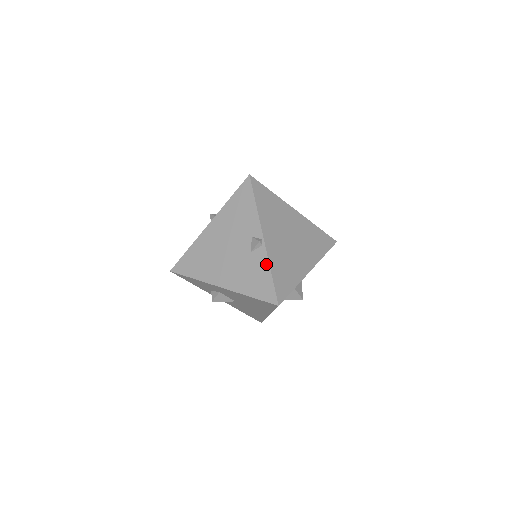
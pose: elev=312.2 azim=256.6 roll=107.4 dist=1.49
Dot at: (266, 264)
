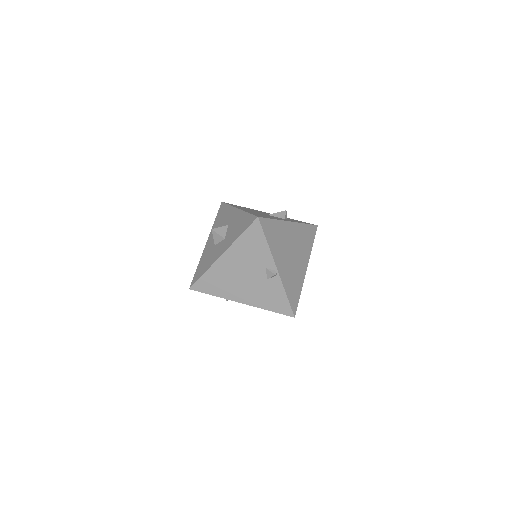
Dot at: (281, 289)
